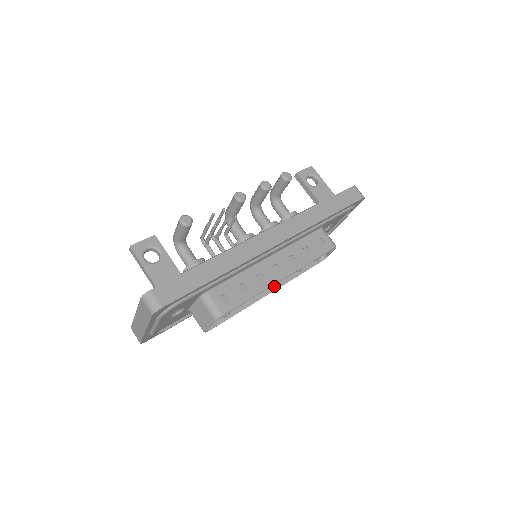
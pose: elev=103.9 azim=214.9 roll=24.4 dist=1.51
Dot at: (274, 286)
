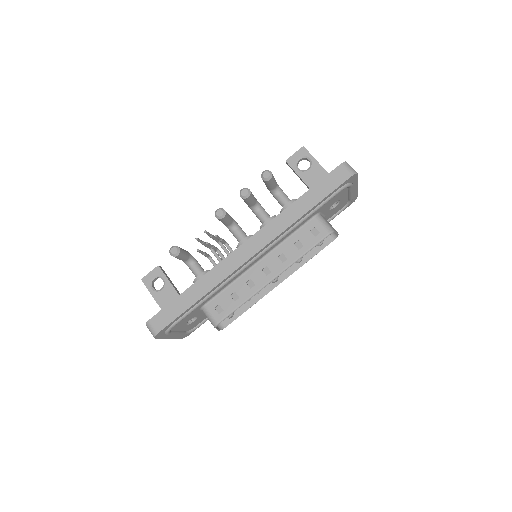
Dot at: (274, 282)
